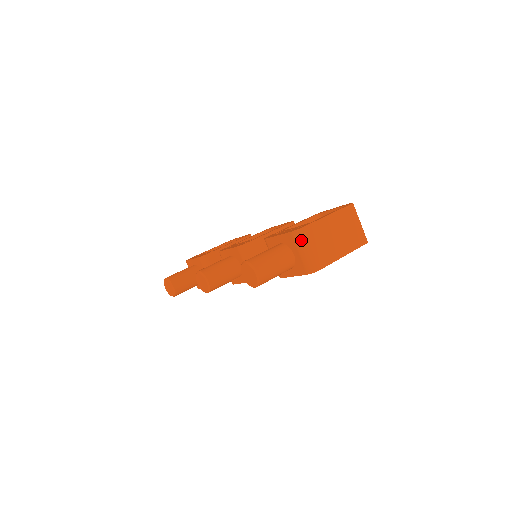
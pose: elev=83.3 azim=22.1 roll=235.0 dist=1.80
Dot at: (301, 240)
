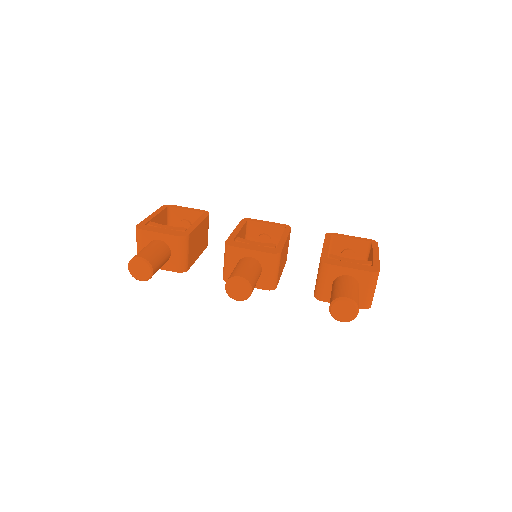
Dot at: (375, 281)
